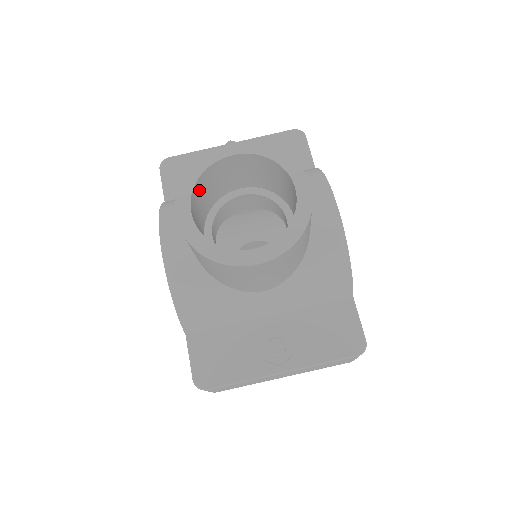
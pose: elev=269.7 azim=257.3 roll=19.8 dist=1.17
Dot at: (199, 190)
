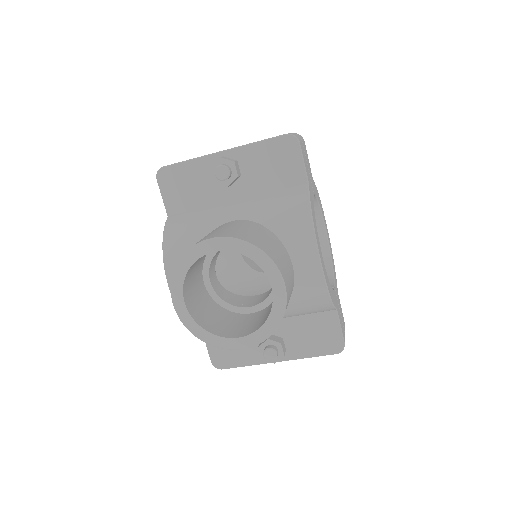
Dot at: (190, 272)
